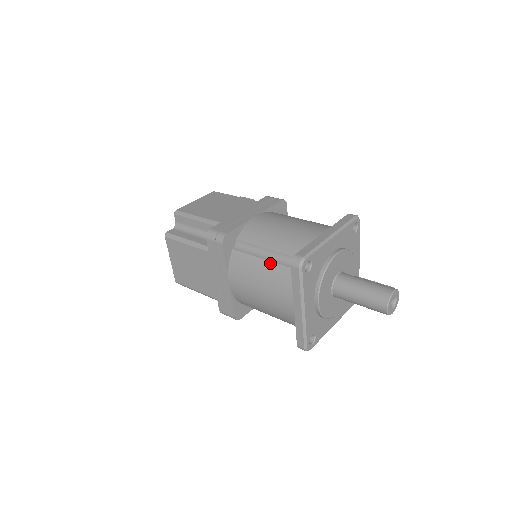
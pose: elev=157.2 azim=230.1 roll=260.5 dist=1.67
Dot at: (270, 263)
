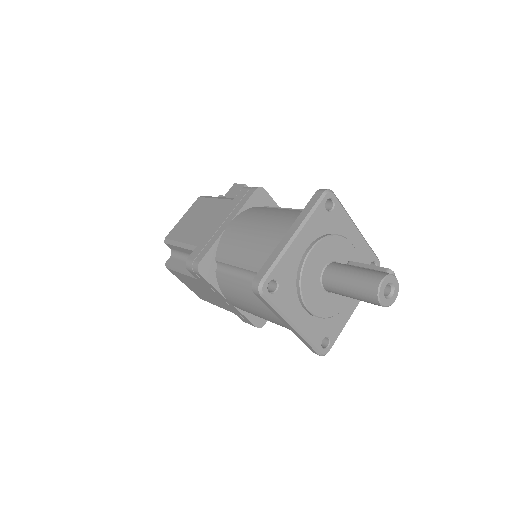
Dot at: (246, 283)
